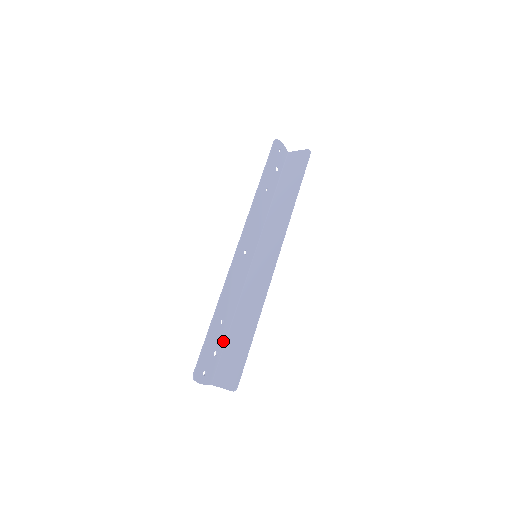
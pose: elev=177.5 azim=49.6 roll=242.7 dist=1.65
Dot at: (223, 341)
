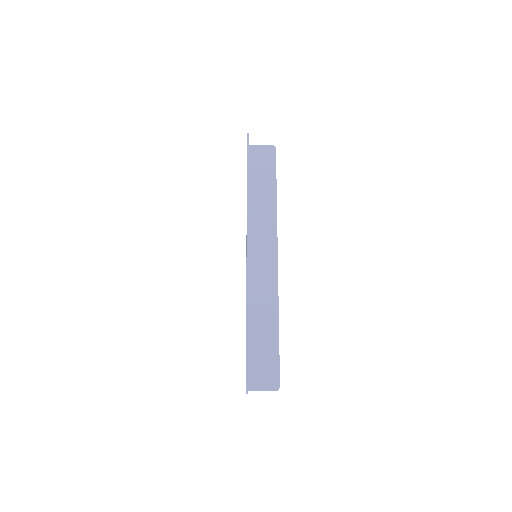
Dot at: occluded
